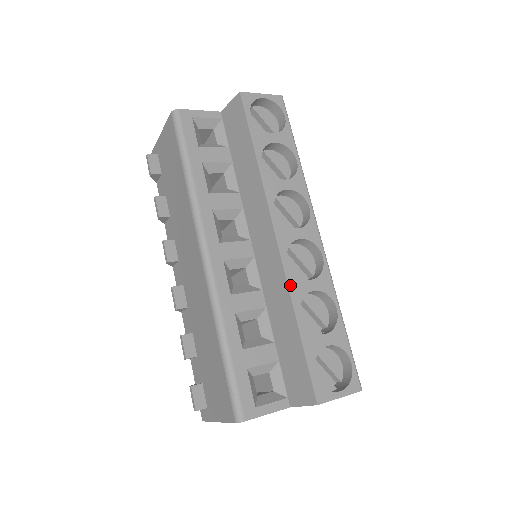
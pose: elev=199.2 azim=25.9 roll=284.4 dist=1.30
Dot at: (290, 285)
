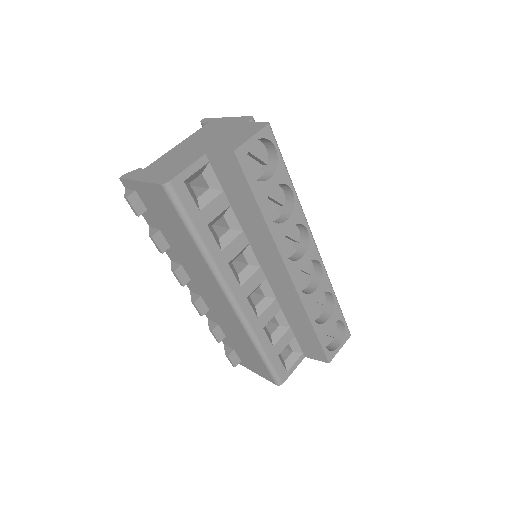
Dot at: (305, 305)
